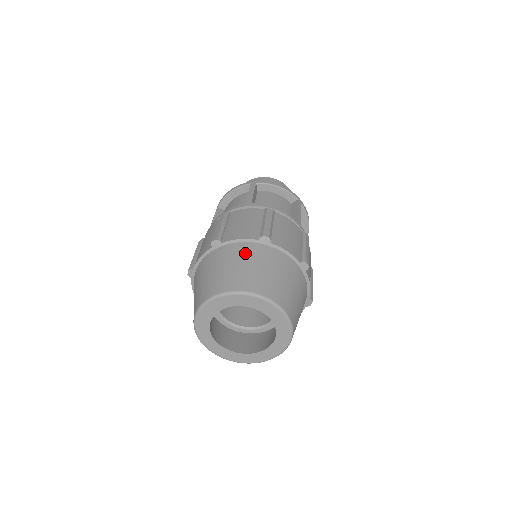
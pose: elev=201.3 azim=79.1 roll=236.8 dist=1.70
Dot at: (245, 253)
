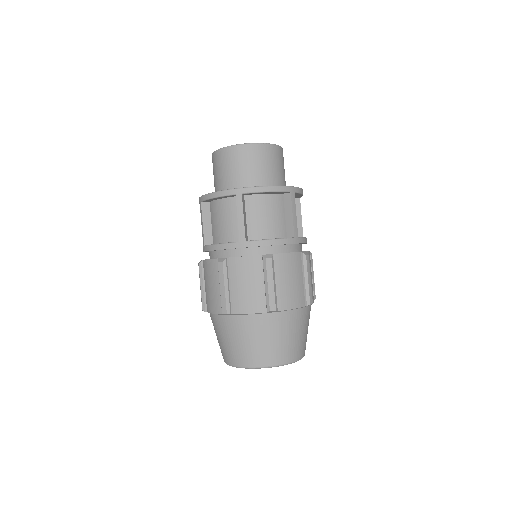
Dot at: (257, 328)
